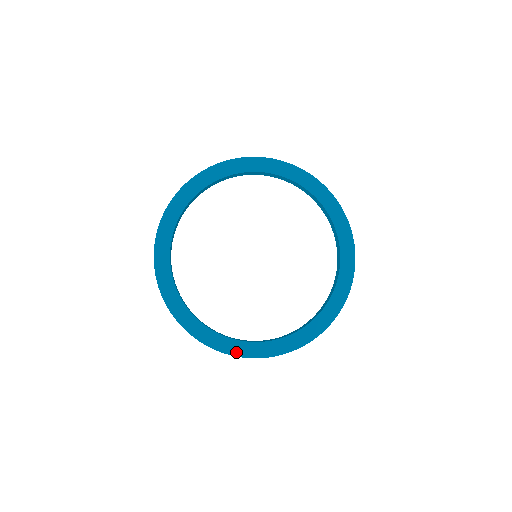
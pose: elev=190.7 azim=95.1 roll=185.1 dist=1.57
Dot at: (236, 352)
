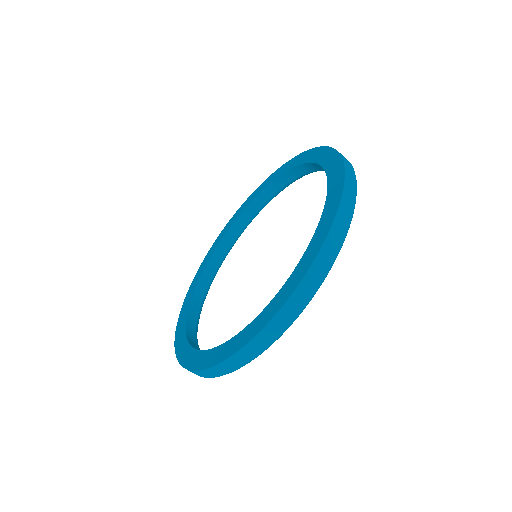
Dot at: (207, 364)
